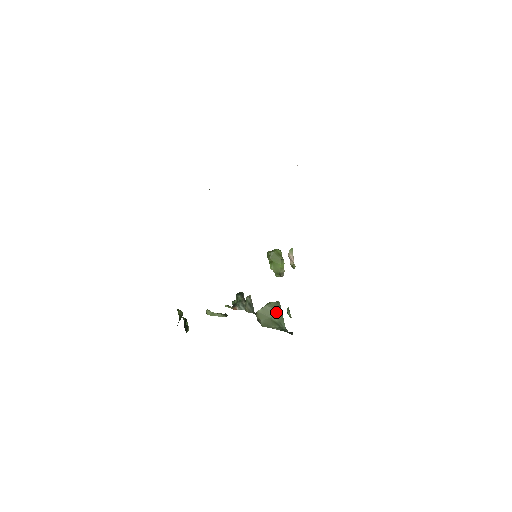
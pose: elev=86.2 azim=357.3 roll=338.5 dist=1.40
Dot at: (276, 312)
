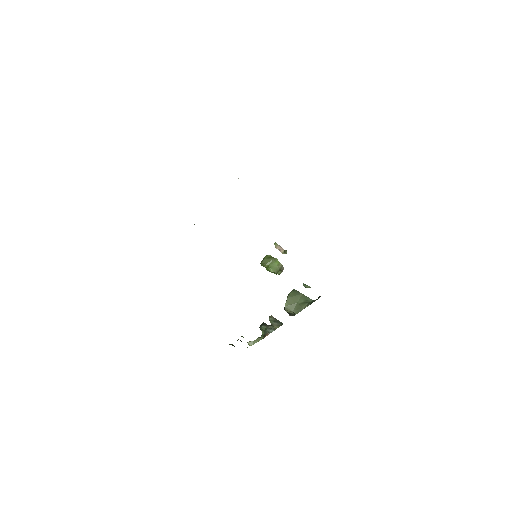
Dot at: (298, 297)
